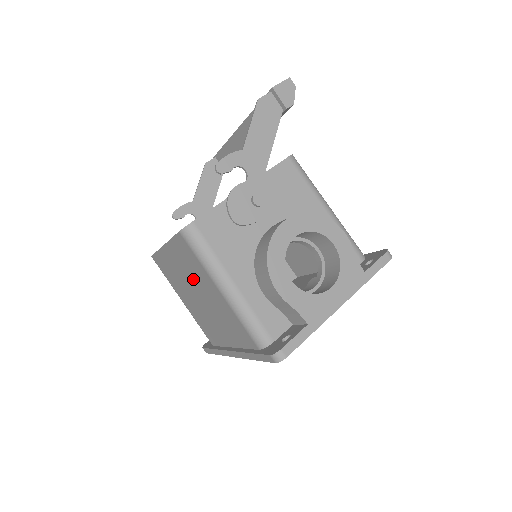
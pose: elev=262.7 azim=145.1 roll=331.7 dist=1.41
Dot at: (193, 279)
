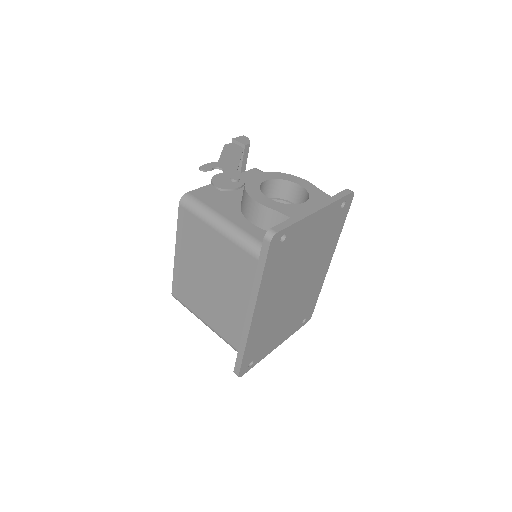
Dot at: (201, 257)
